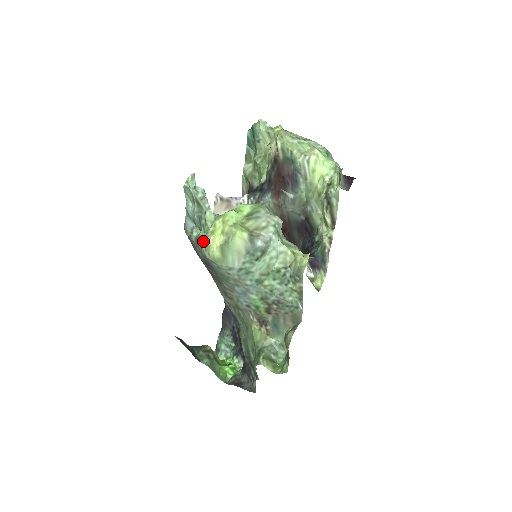
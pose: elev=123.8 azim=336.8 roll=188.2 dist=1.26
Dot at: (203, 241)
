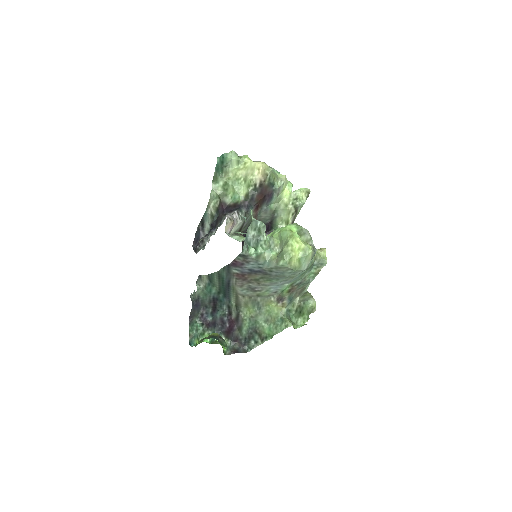
Dot at: (287, 258)
